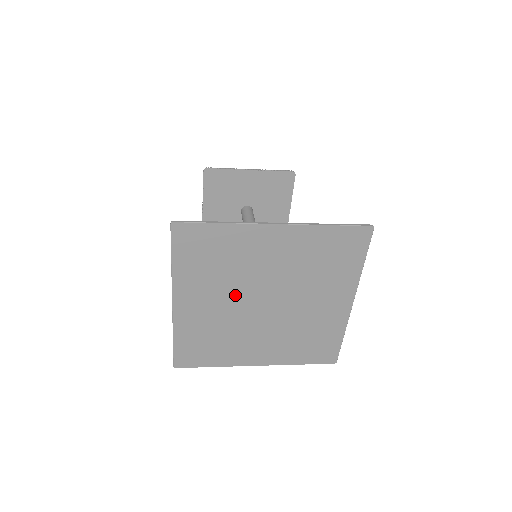
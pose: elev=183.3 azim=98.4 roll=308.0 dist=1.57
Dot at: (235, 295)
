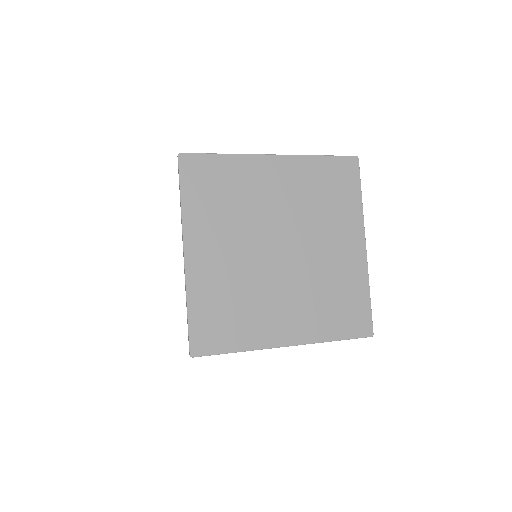
Dot at: (248, 240)
